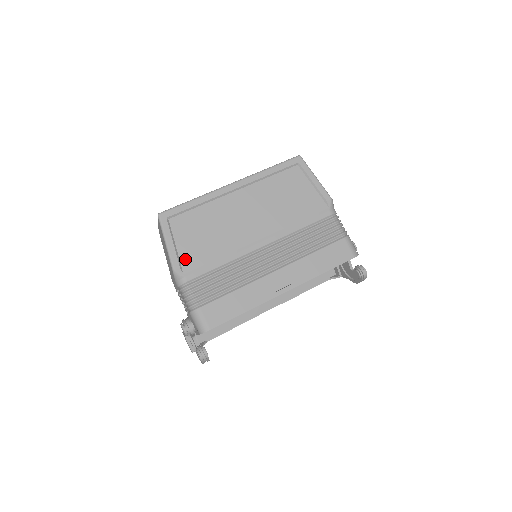
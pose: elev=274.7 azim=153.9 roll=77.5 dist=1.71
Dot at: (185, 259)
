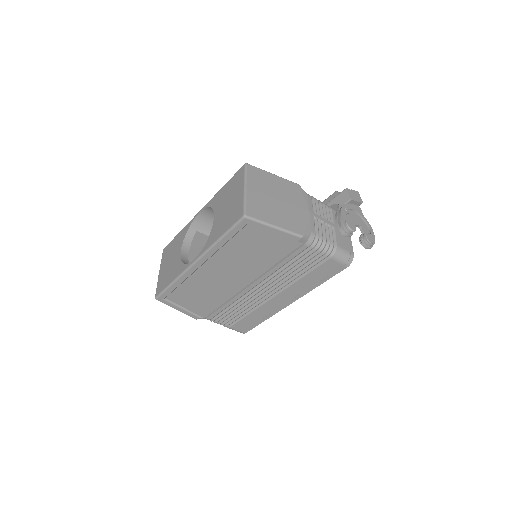
Dot at: (198, 312)
